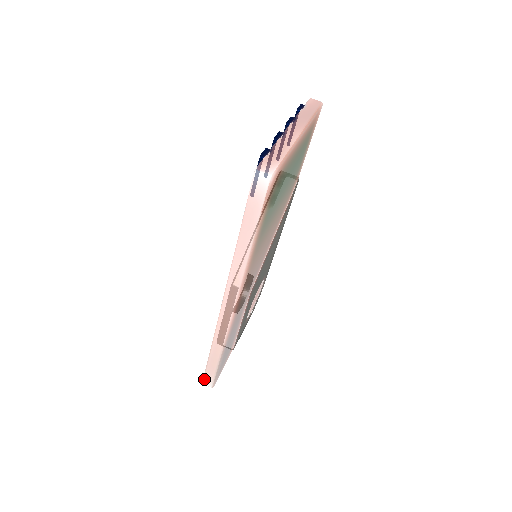
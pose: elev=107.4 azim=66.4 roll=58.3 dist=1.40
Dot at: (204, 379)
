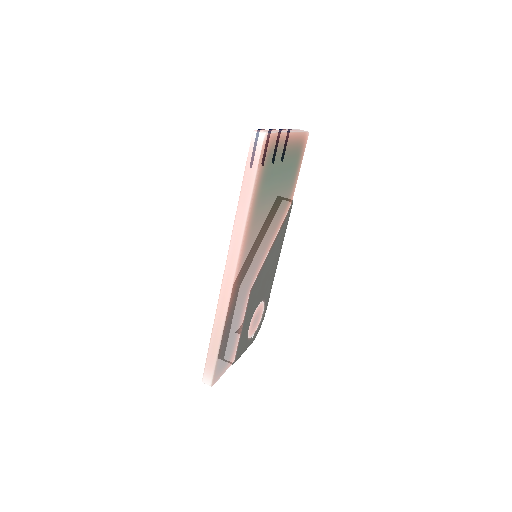
Dot at: (204, 374)
